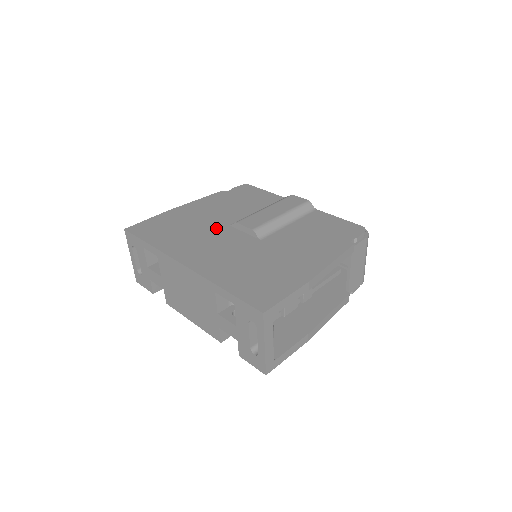
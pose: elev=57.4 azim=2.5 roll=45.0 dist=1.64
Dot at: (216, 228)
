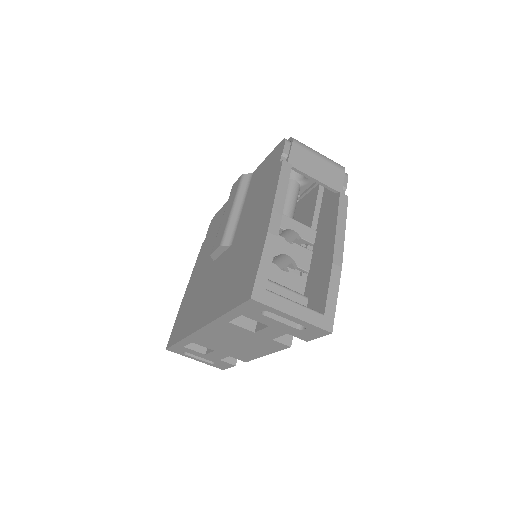
Dot at: (207, 275)
